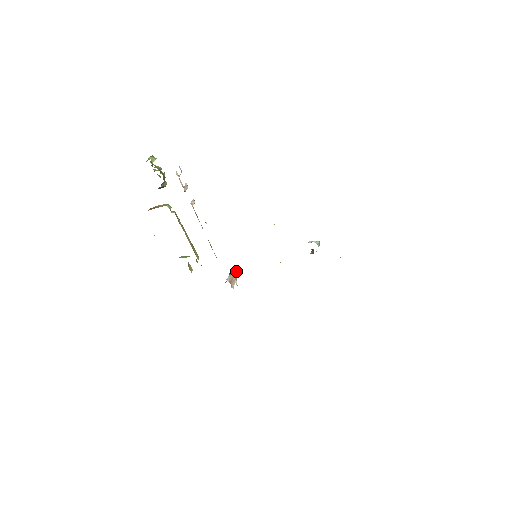
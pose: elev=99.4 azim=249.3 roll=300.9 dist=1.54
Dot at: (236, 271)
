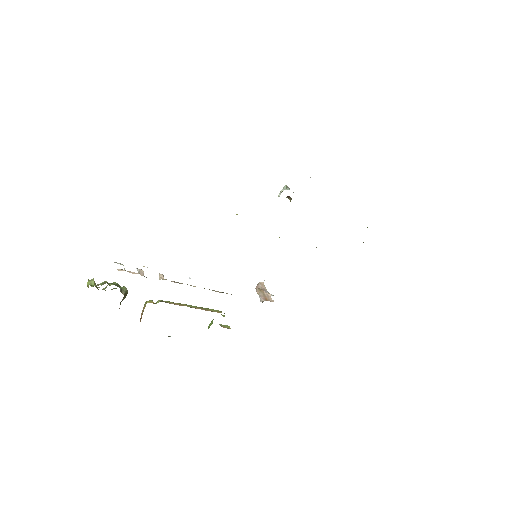
Dot at: (260, 287)
